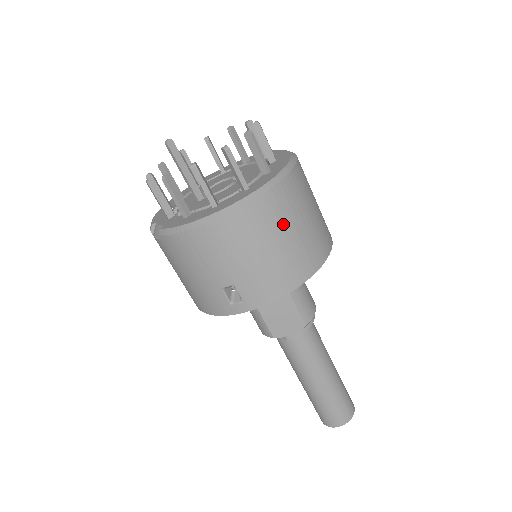
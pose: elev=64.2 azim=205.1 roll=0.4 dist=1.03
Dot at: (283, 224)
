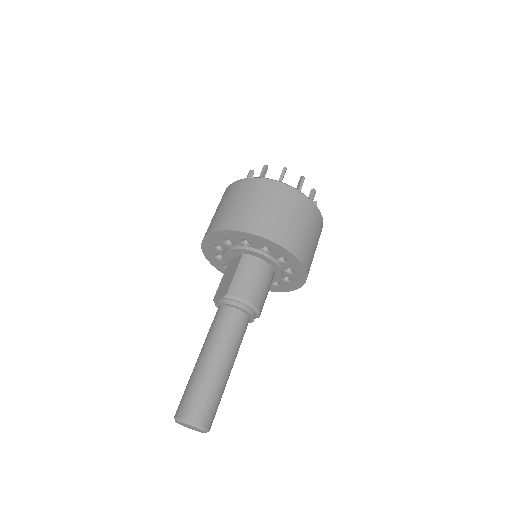
Dot at: (248, 196)
